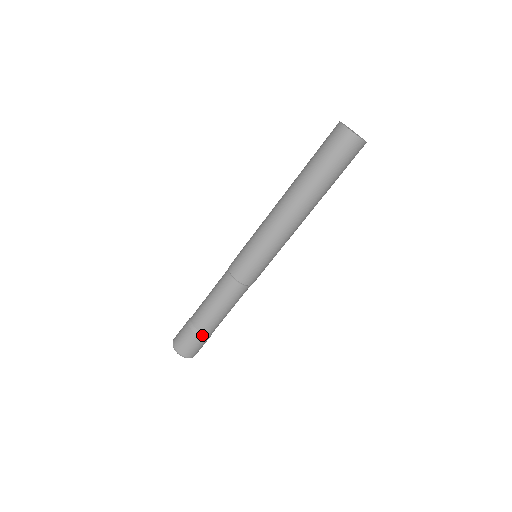
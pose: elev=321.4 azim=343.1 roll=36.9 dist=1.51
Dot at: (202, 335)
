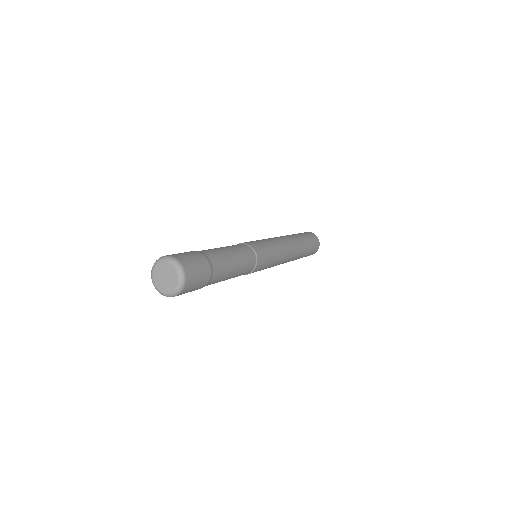
Dot at: (211, 268)
